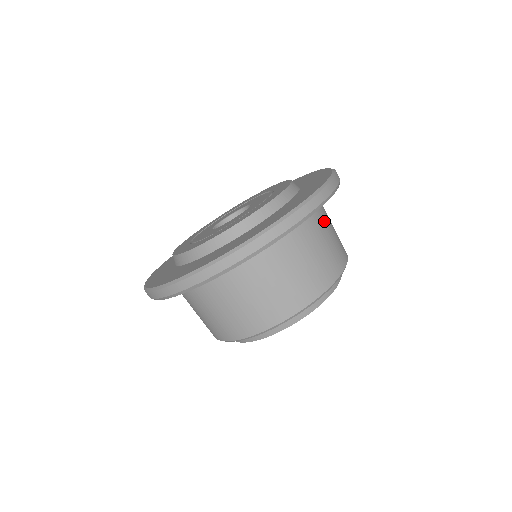
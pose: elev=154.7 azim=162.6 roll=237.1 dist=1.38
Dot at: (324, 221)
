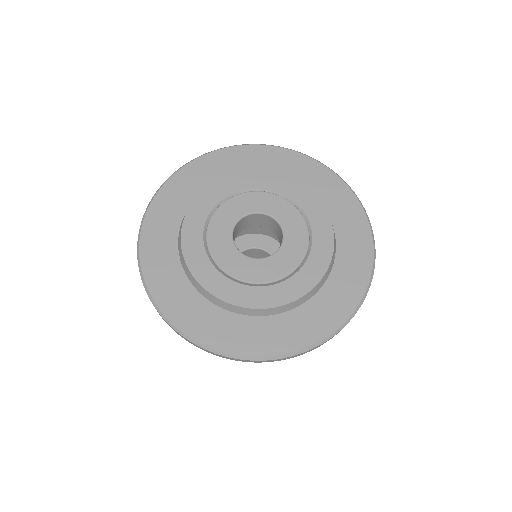
Dot at: occluded
